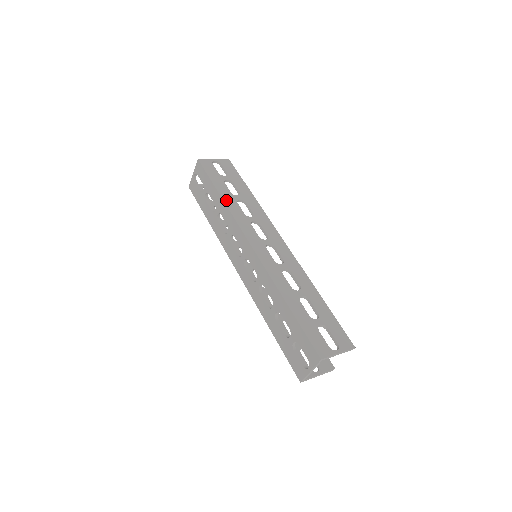
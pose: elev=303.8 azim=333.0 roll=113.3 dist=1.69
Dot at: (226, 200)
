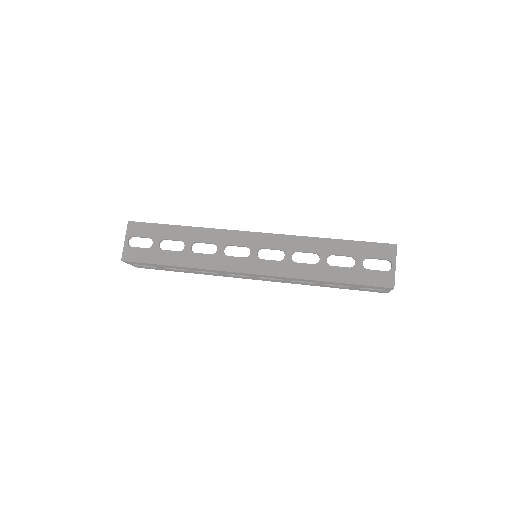
Dot at: (194, 227)
